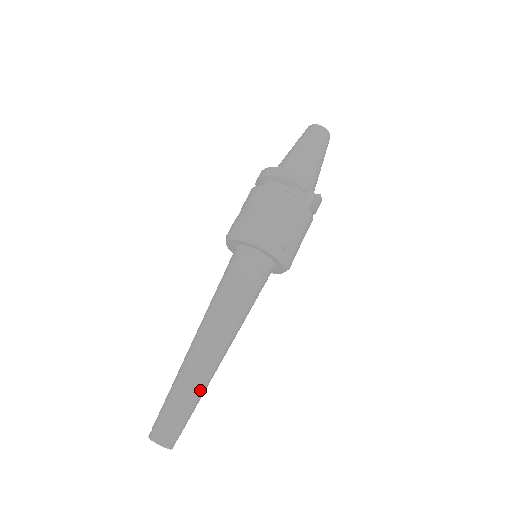
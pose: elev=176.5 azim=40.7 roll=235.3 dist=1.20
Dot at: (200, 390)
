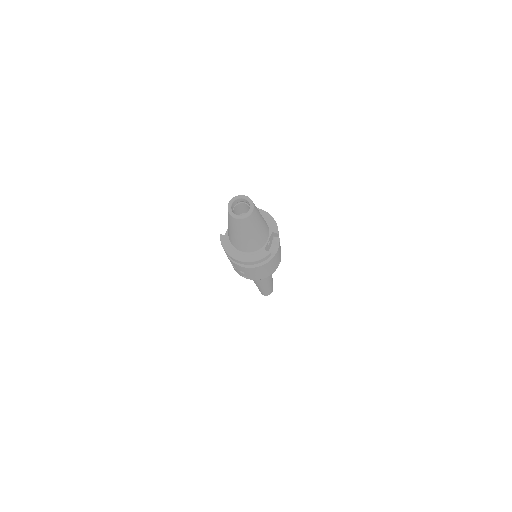
Dot at: (272, 284)
